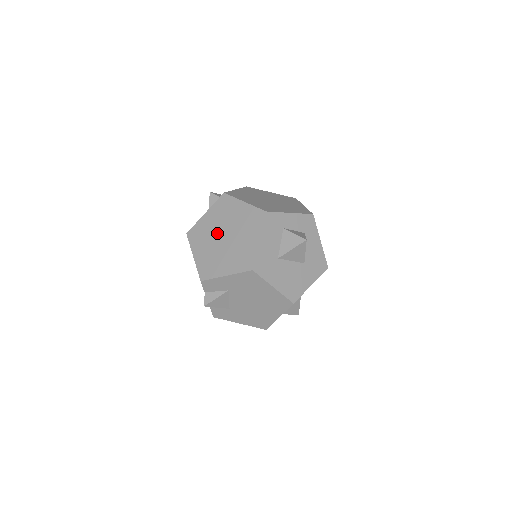
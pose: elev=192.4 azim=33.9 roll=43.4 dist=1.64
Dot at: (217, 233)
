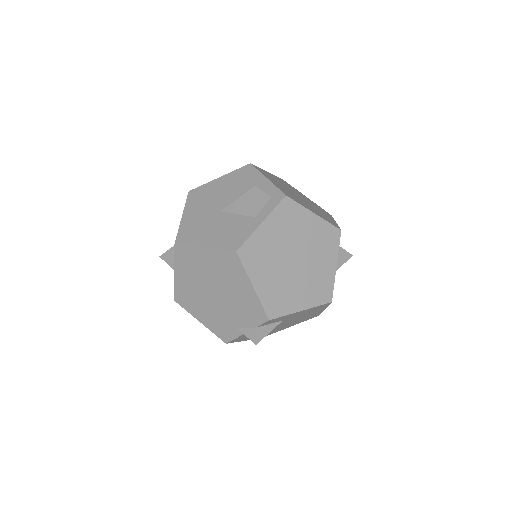
Dot at: (284, 254)
